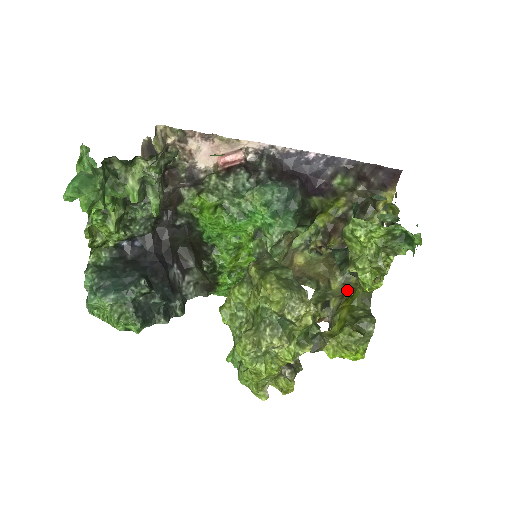
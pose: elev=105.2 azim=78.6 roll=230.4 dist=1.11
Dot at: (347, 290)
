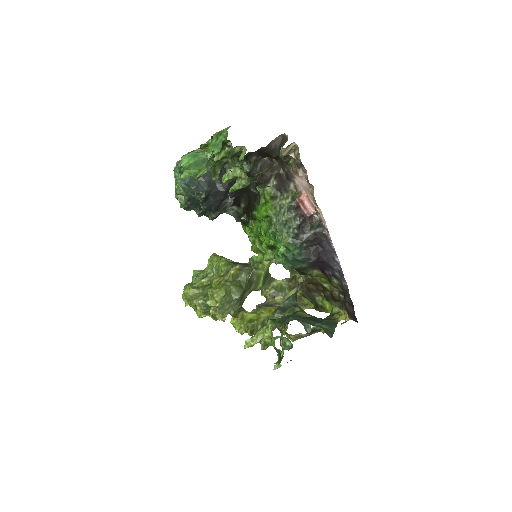
Dot at: occluded
